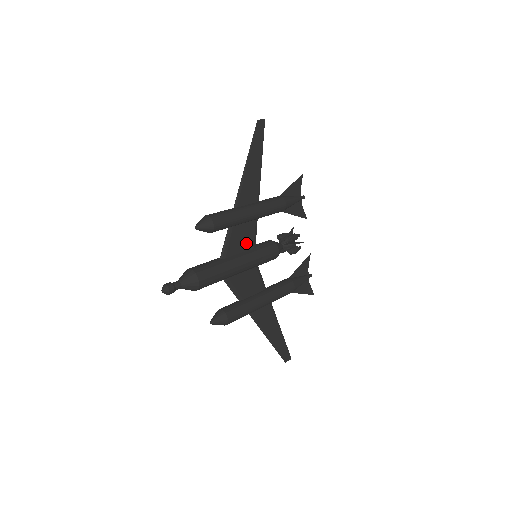
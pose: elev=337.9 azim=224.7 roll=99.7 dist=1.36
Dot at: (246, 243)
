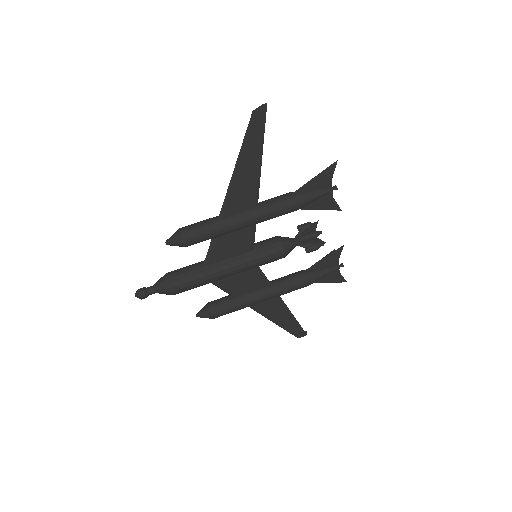
Dot at: (238, 248)
